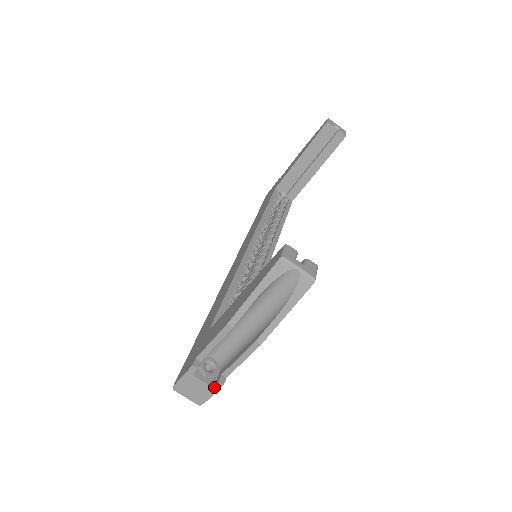
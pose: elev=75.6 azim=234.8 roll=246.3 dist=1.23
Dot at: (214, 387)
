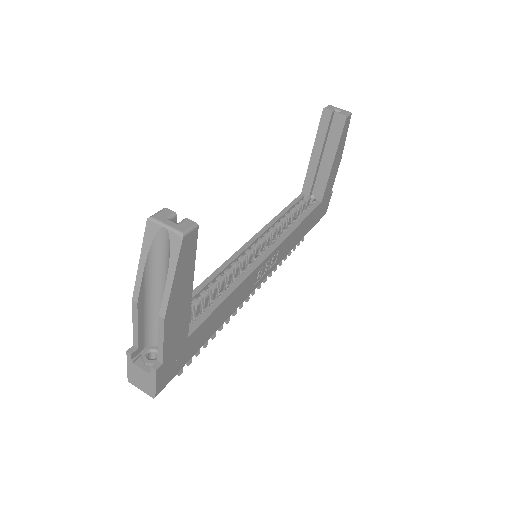
Dot at: (152, 374)
